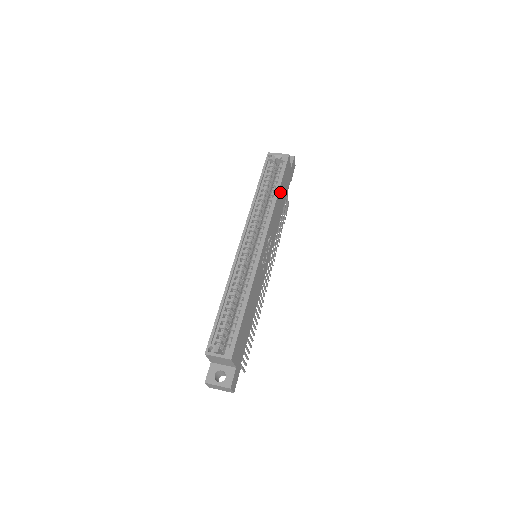
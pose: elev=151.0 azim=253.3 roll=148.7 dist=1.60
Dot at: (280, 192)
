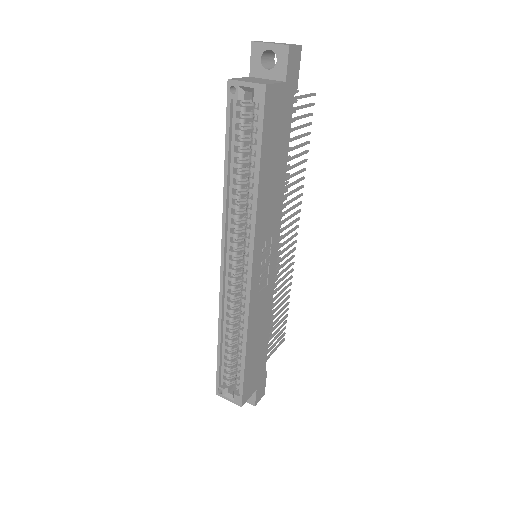
Dot at: (265, 169)
